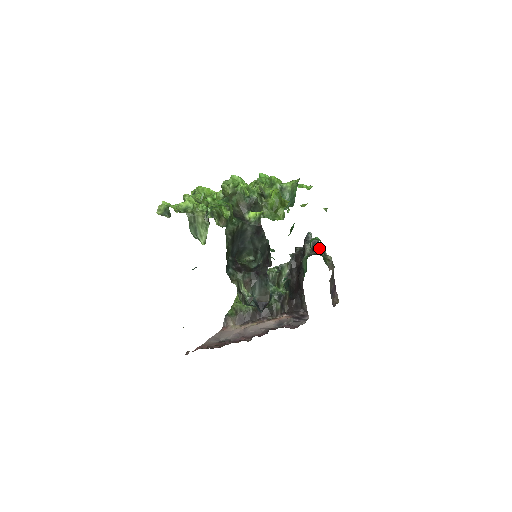
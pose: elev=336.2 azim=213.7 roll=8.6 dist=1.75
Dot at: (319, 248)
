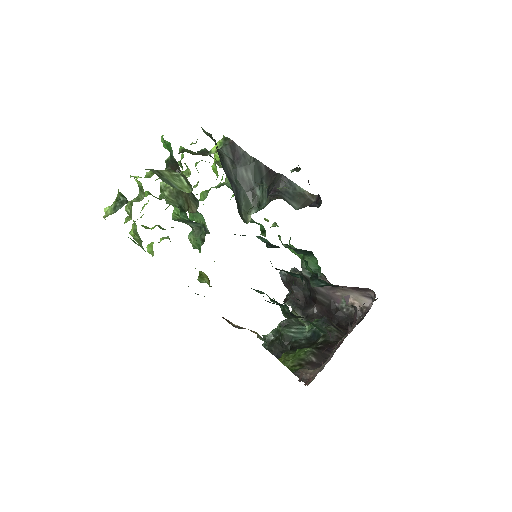
Dot at: occluded
